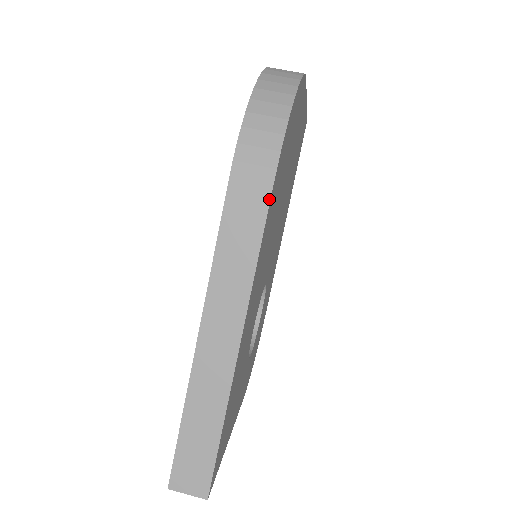
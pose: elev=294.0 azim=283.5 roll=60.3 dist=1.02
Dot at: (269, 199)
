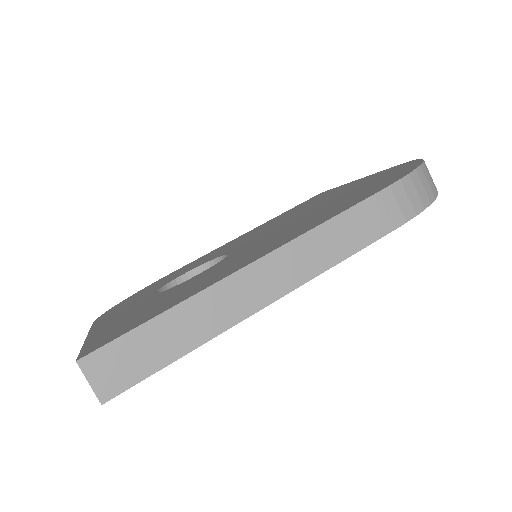
Dot at: (386, 234)
